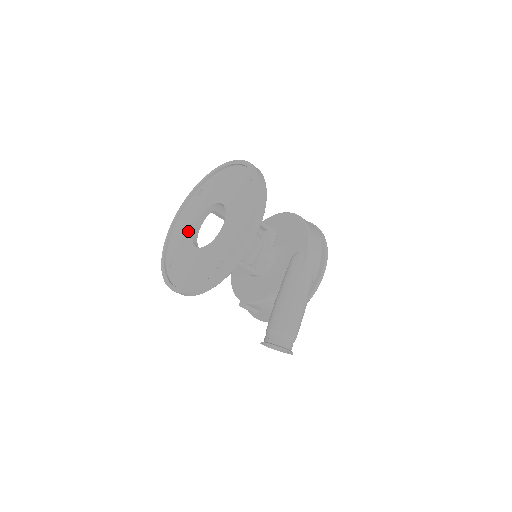
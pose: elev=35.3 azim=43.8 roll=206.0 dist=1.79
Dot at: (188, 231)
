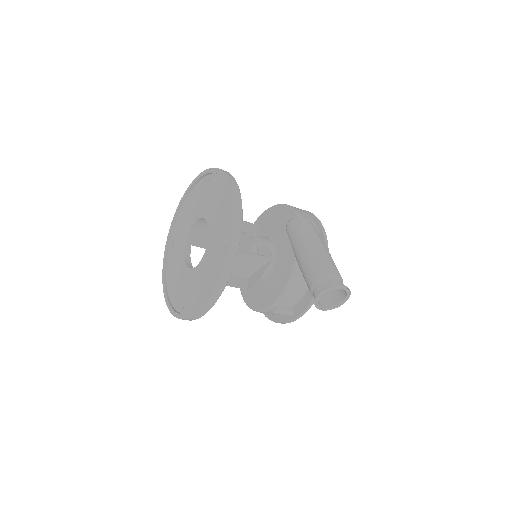
Dot at: (181, 270)
